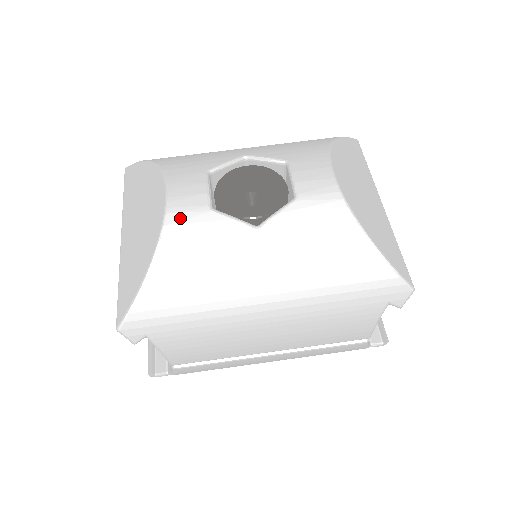
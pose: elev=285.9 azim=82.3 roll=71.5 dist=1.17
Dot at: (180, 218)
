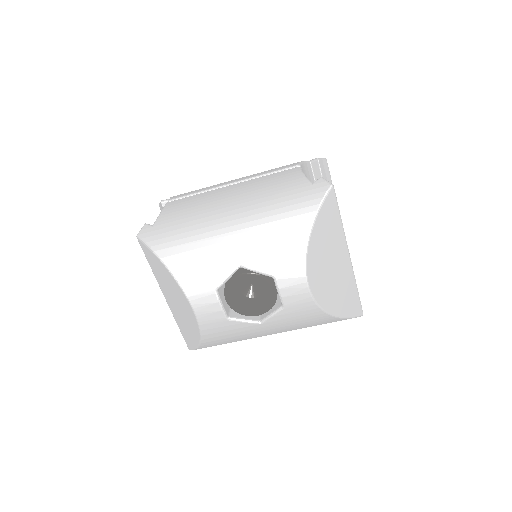
Dot at: (209, 326)
